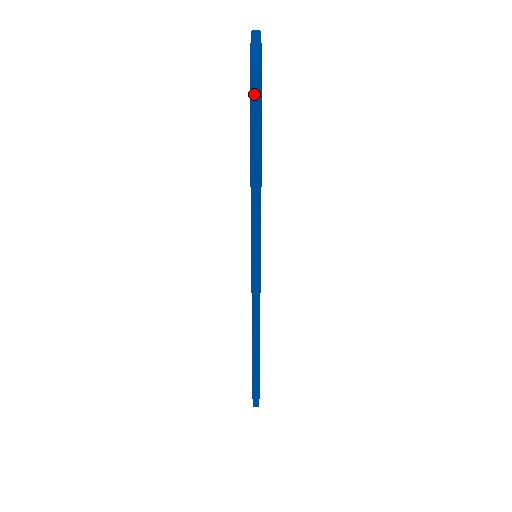
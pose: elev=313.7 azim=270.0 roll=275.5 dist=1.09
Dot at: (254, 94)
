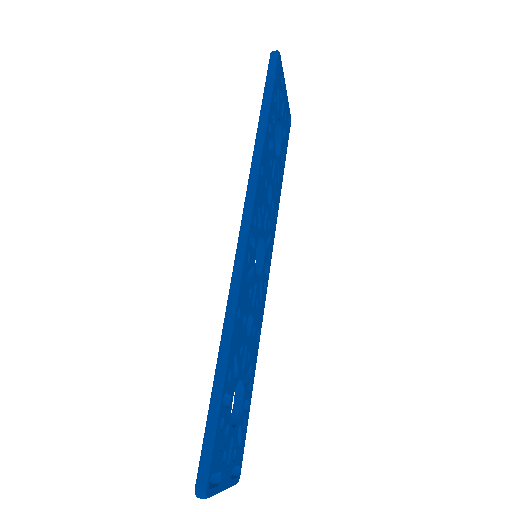
Dot at: (272, 57)
